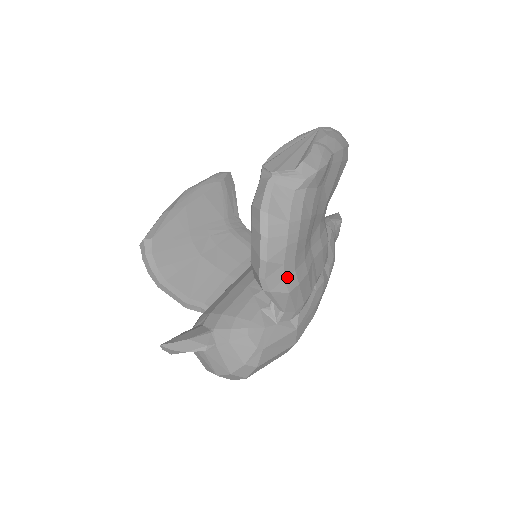
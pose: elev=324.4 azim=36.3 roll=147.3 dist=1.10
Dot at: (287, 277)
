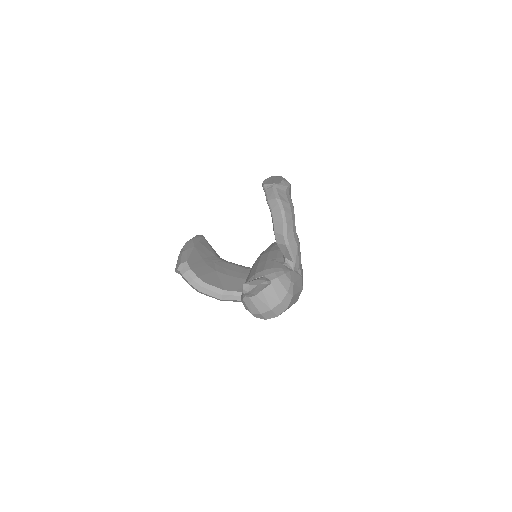
Dot at: (295, 236)
